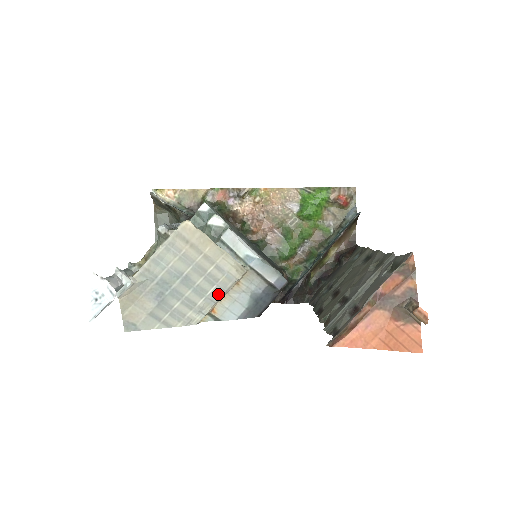
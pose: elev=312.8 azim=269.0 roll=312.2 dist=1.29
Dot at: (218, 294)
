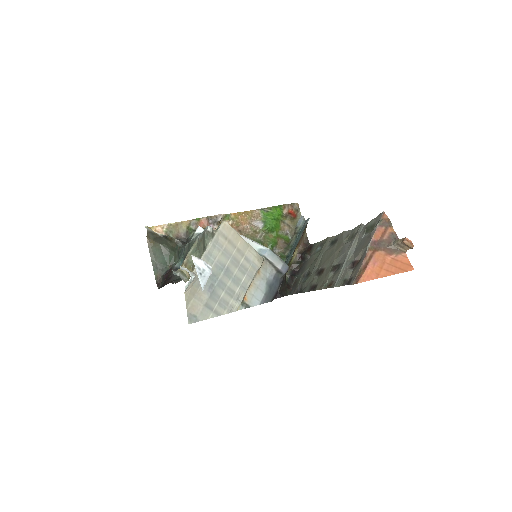
Dot at: (248, 282)
